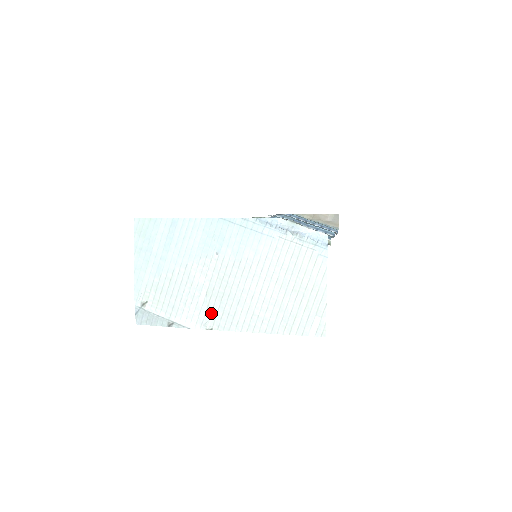
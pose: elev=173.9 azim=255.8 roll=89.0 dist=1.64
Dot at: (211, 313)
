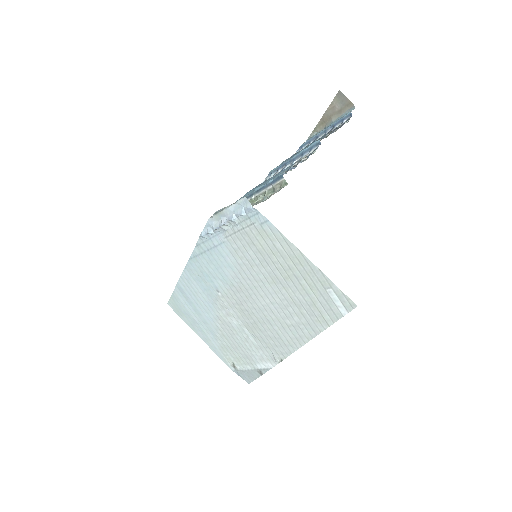
Dot at: (267, 346)
